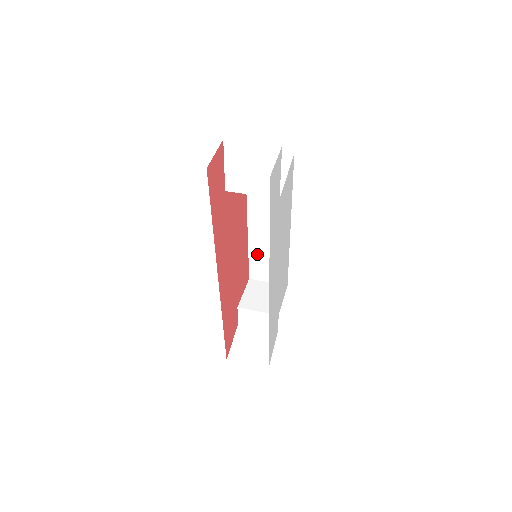
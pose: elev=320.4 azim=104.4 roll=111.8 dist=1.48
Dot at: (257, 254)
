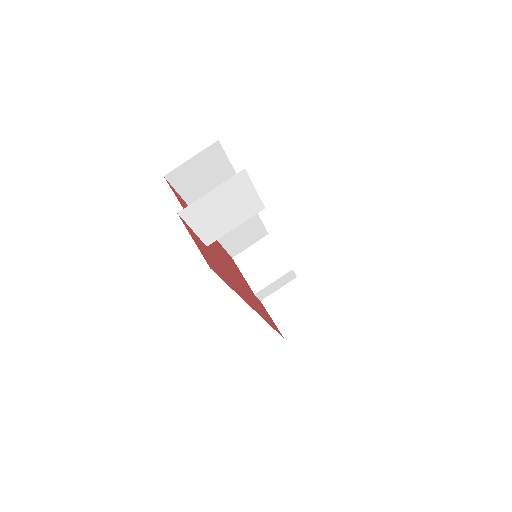
Dot at: (229, 238)
